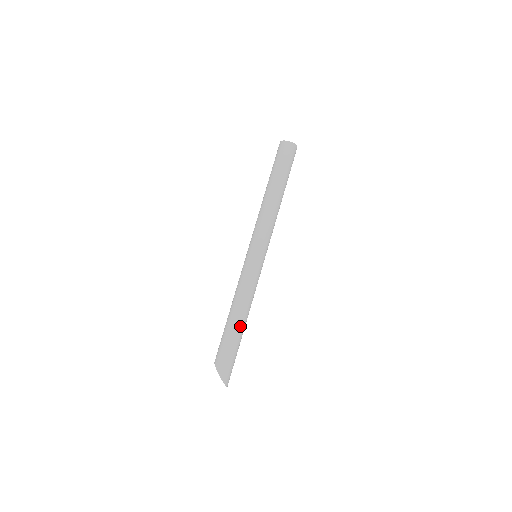
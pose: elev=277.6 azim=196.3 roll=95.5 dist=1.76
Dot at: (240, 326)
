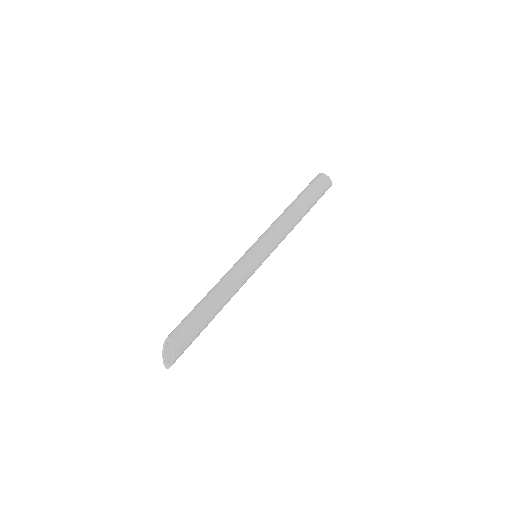
Dot at: (215, 315)
